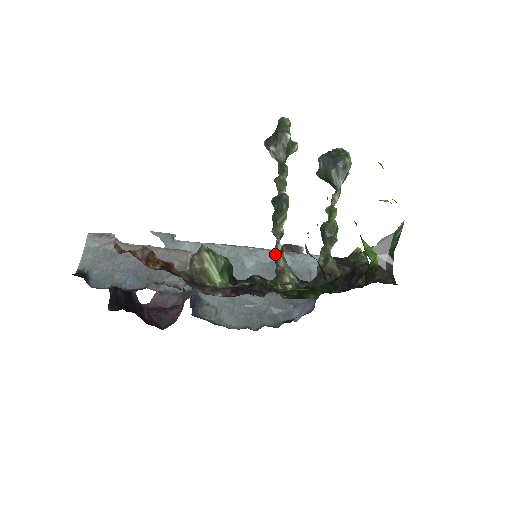
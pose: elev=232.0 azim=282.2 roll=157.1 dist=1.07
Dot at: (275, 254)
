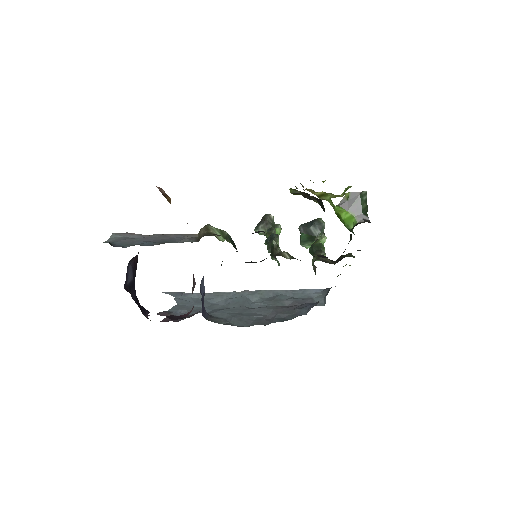
Dot at: (272, 249)
